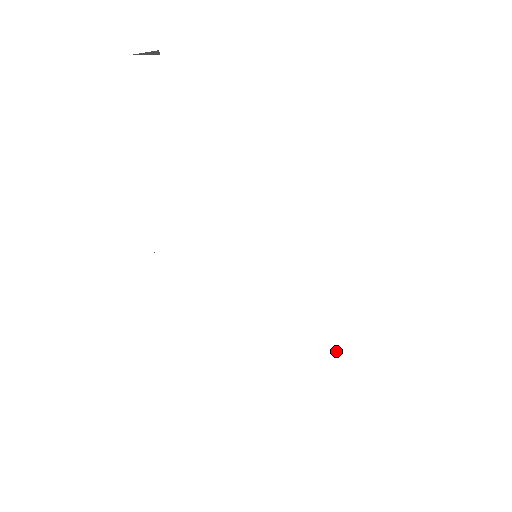
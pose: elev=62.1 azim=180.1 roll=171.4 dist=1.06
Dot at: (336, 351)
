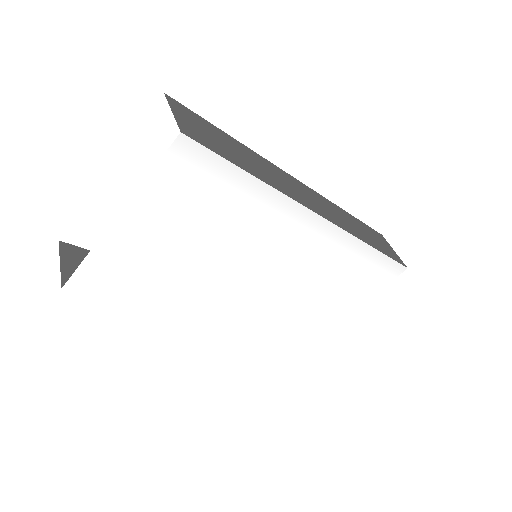
Dot at: (363, 248)
